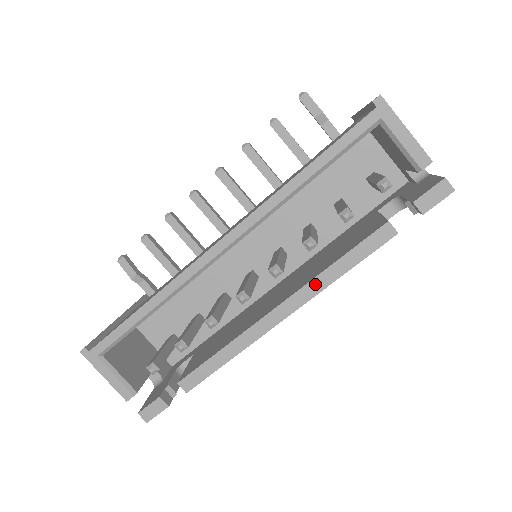
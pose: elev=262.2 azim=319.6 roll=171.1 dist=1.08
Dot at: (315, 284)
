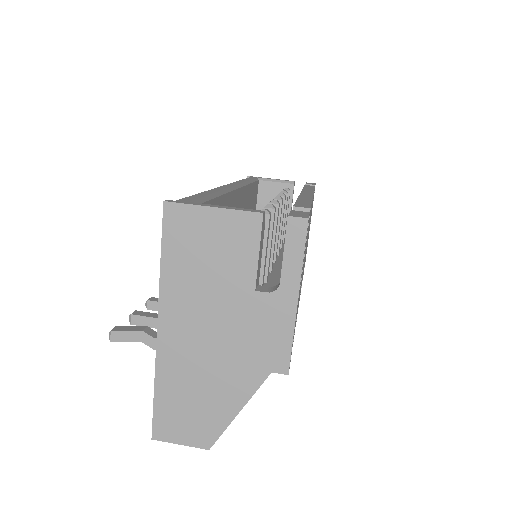
Dot at: (306, 190)
